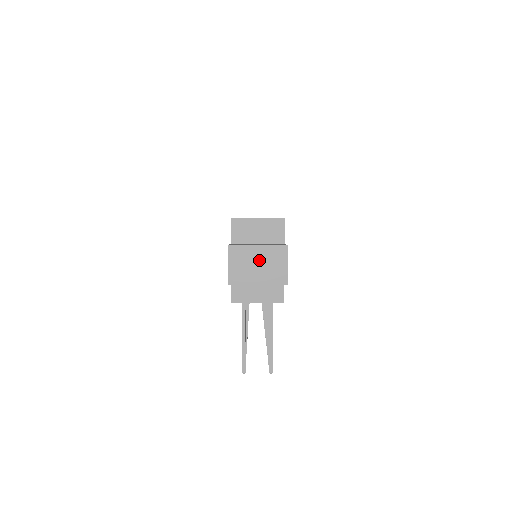
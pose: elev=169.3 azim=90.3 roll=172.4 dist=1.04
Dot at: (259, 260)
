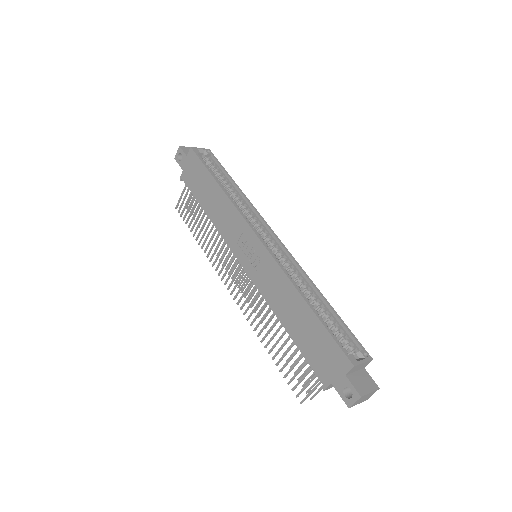
Dot at: (366, 397)
